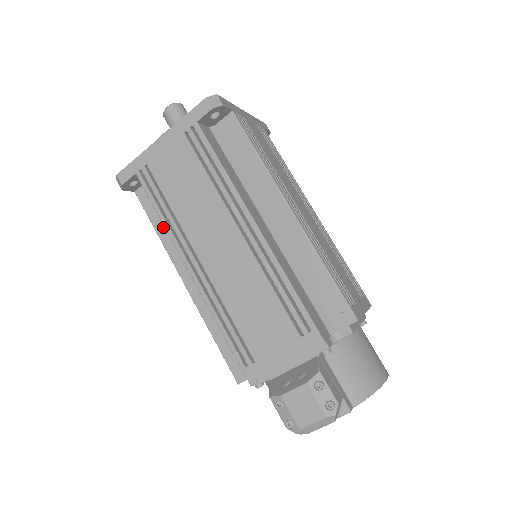
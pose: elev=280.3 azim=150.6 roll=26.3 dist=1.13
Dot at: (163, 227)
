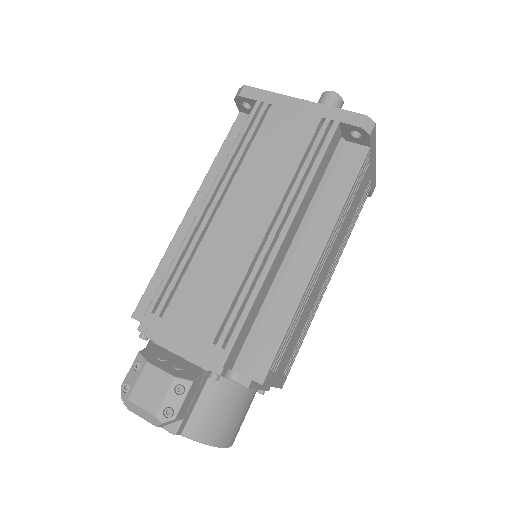
Dot at: (226, 157)
